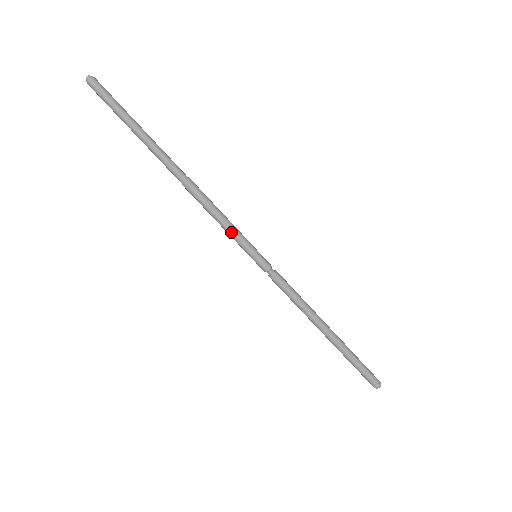
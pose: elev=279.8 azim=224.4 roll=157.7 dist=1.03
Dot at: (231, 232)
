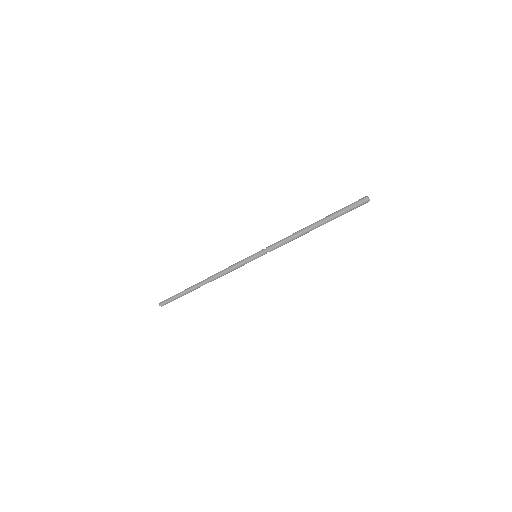
Dot at: (238, 265)
